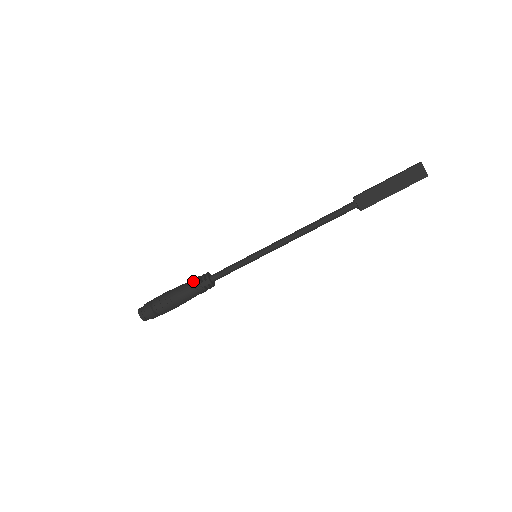
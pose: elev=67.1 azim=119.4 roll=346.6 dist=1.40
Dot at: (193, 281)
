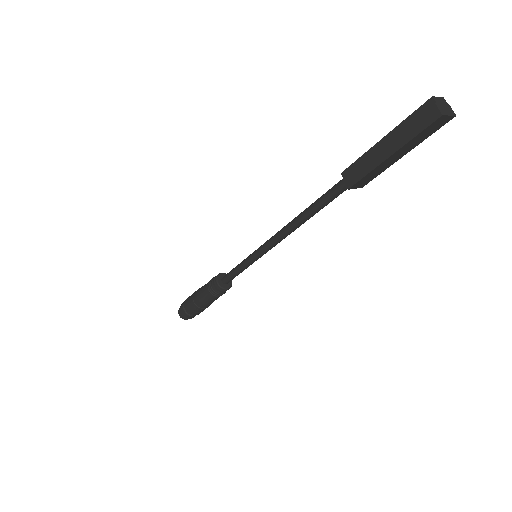
Dot at: (212, 295)
